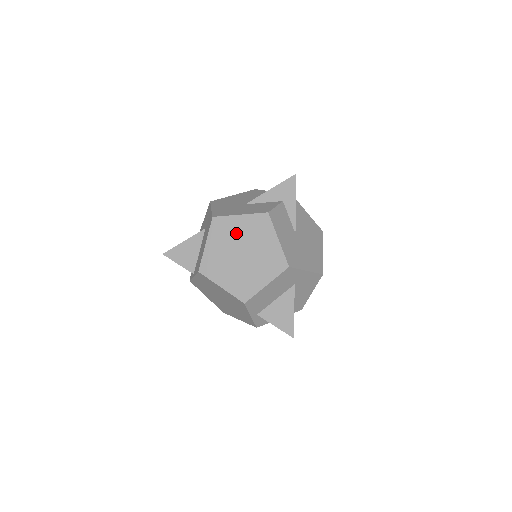
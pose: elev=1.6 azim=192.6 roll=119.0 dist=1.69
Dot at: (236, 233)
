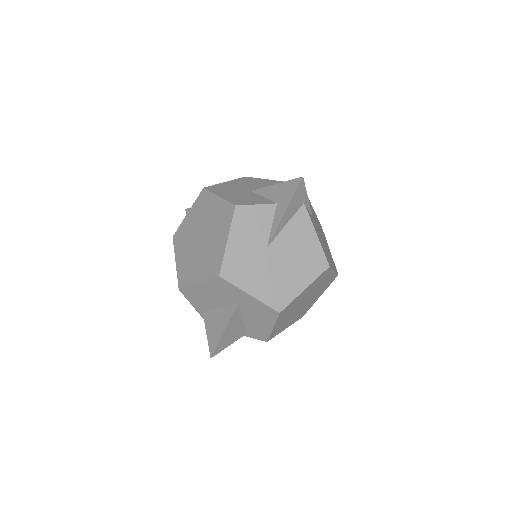
Dot at: (207, 214)
